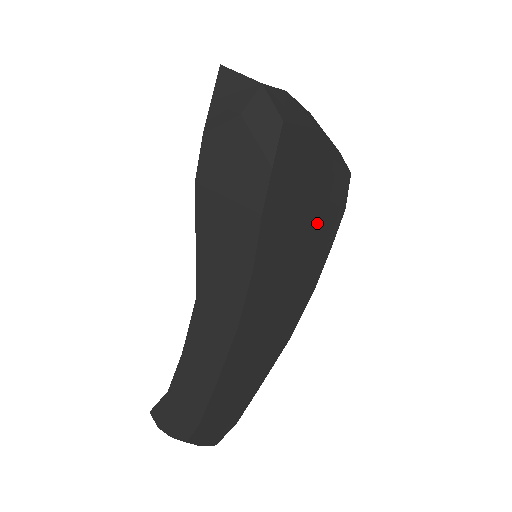
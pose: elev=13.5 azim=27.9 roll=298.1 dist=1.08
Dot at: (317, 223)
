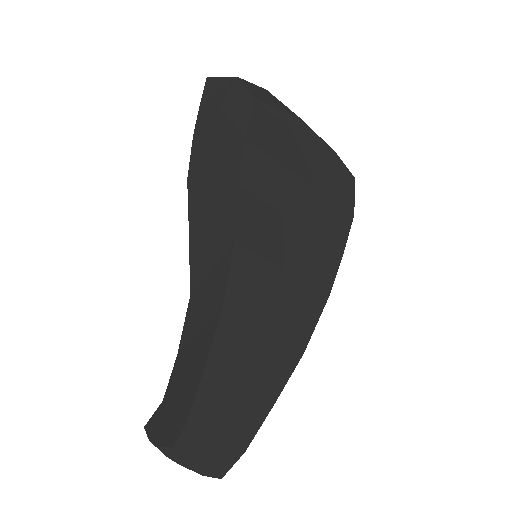
Dot at: (316, 218)
